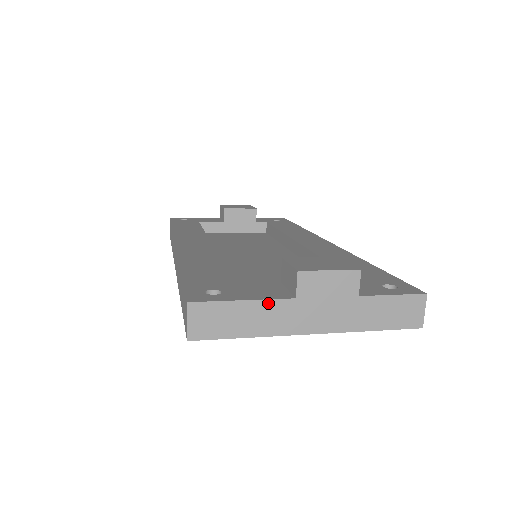
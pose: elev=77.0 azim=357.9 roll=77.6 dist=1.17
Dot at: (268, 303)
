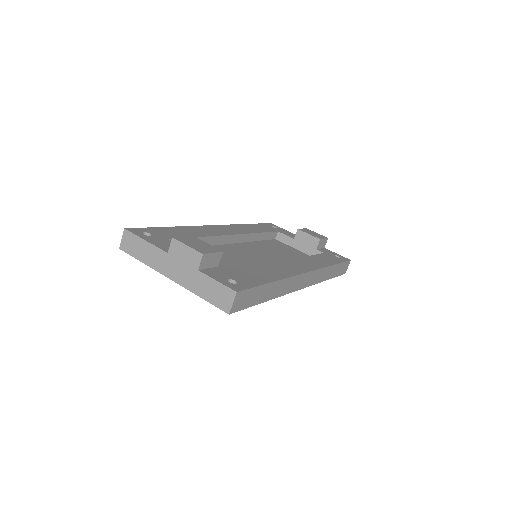
Dot at: (155, 248)
